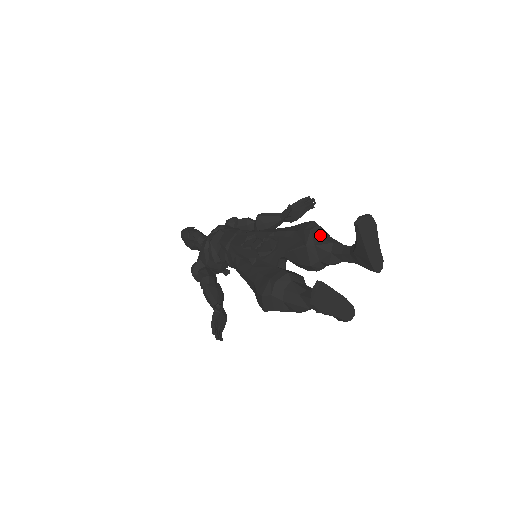
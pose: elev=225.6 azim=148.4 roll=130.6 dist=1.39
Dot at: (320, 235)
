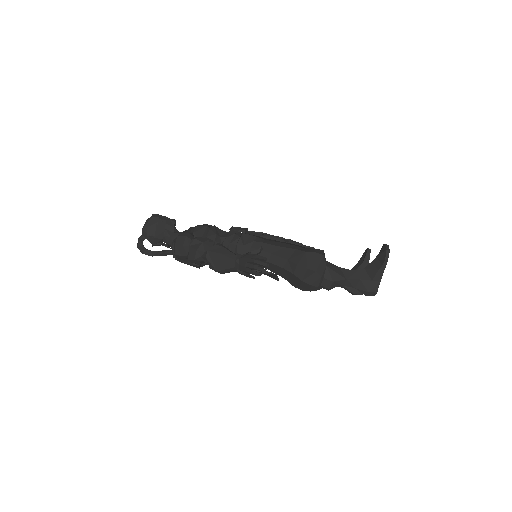
Dot at: occluded
